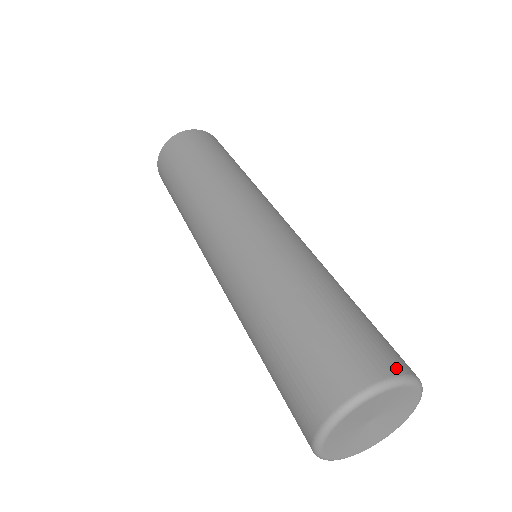
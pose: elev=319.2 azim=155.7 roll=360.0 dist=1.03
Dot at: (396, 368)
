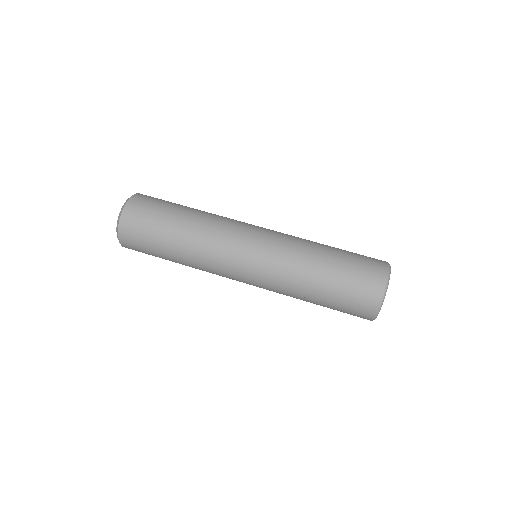
Dot at: (380, 287)
